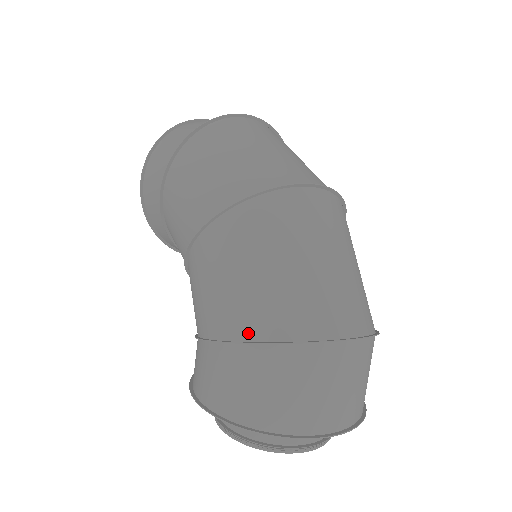
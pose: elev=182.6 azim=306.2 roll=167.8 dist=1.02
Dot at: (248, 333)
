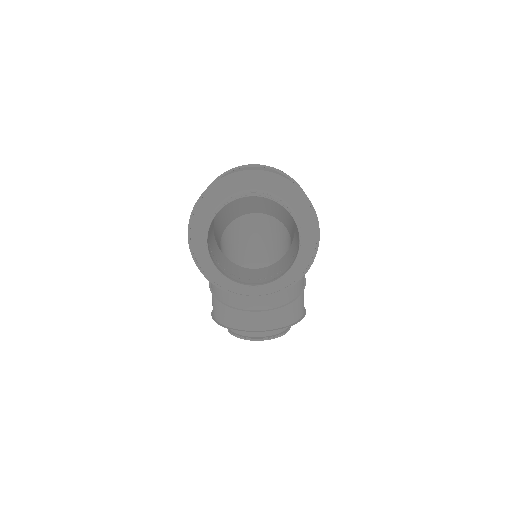
Dot at: occluded
